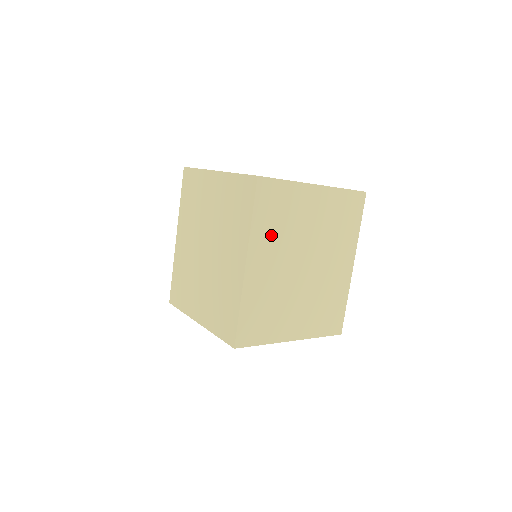
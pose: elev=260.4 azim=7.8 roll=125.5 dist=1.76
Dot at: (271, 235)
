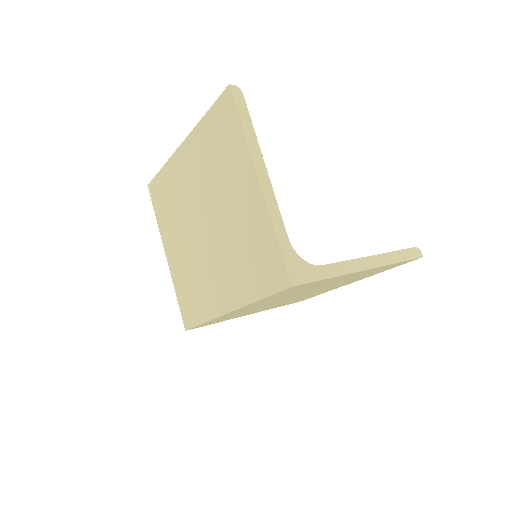
Dot at: (274, 298)
